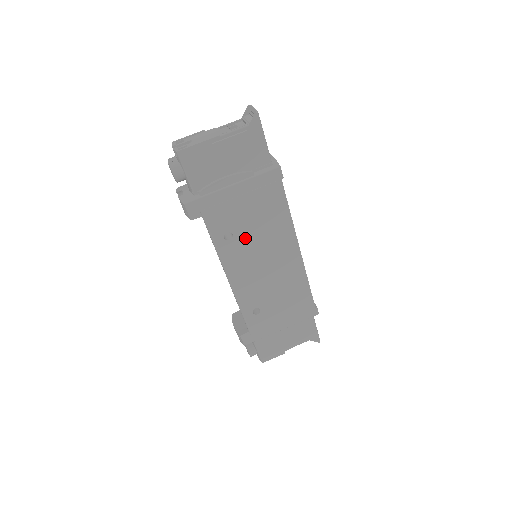
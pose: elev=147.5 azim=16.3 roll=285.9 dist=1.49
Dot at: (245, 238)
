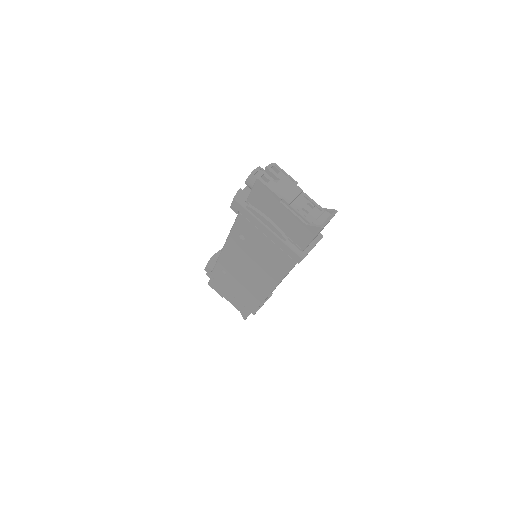
Dot at: (250, 249)
